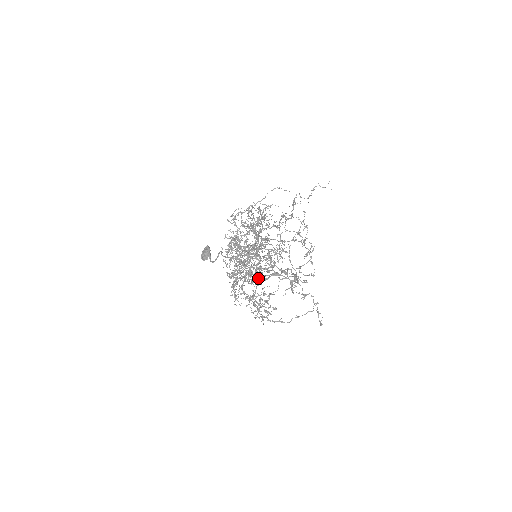
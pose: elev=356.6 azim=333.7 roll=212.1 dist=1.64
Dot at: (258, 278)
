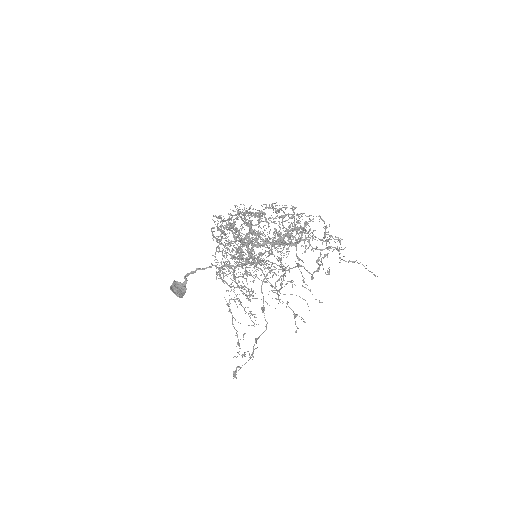
Dot at: (265, 214)
